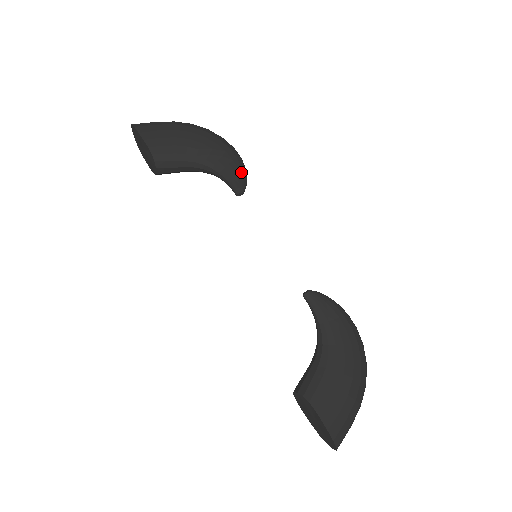
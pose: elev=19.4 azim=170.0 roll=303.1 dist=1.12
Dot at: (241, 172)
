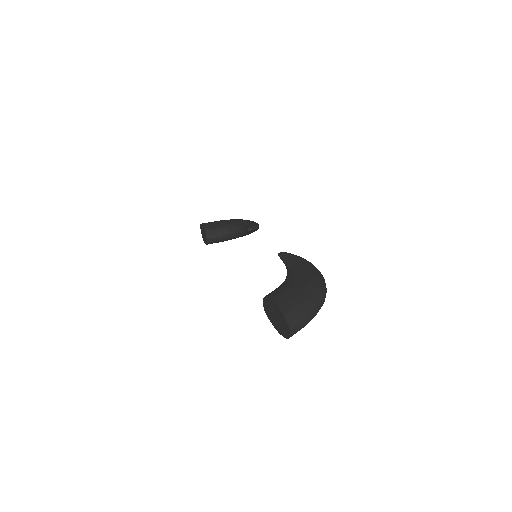
Dot at: (254, 224)
